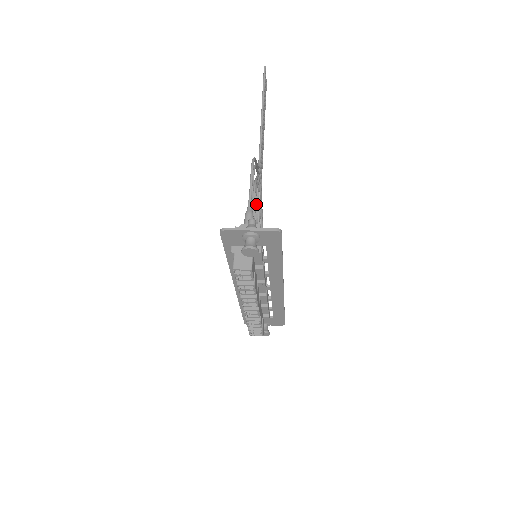
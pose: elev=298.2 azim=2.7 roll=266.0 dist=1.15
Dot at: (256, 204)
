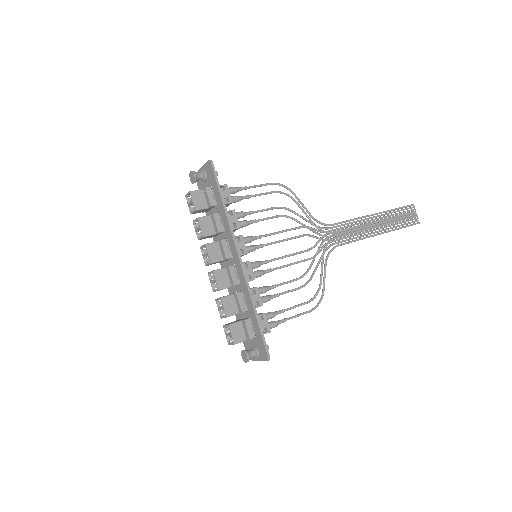
Dot at: (286, 229)
